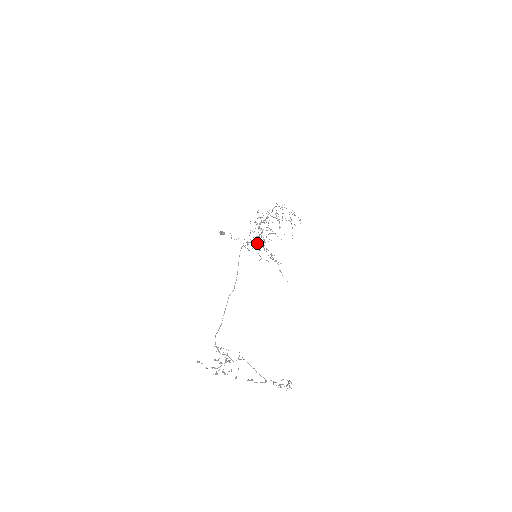
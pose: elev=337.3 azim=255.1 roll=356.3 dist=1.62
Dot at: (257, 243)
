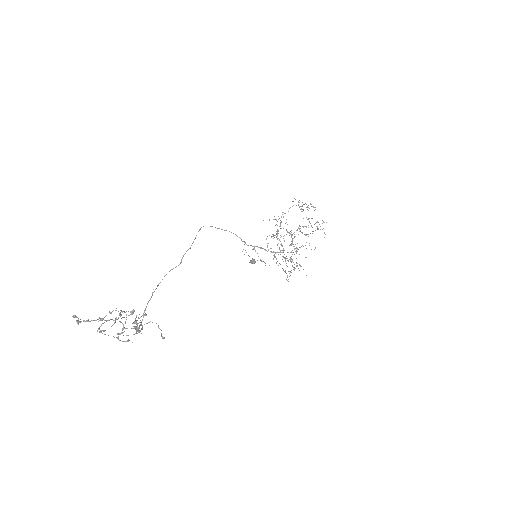
Dot at: (273, 252)
